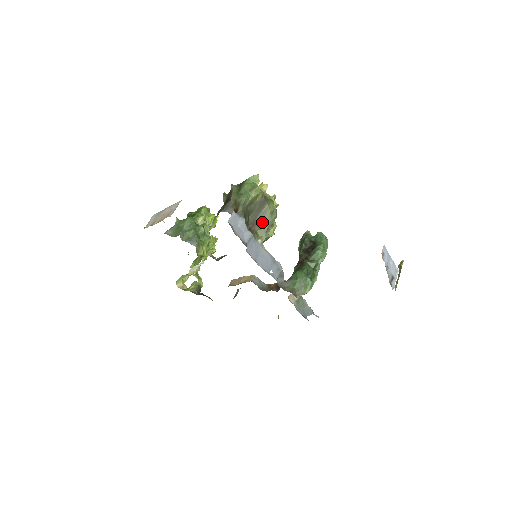
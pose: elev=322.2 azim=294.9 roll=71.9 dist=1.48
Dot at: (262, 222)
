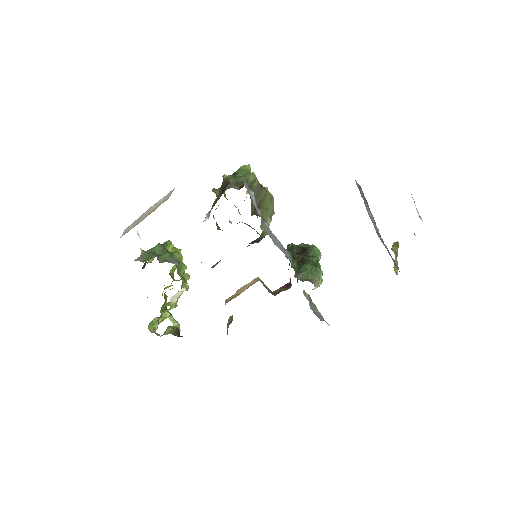
Dot at: (264, 207)
